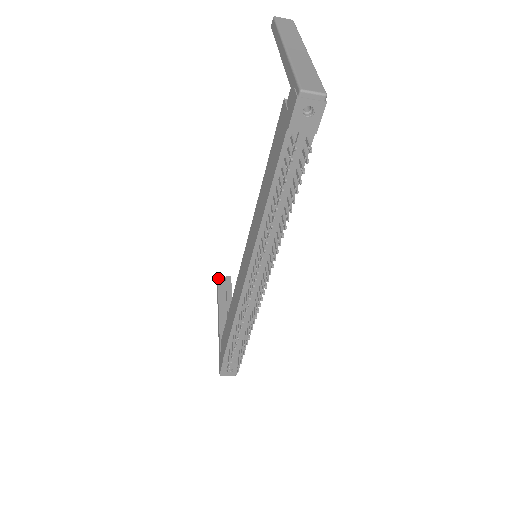
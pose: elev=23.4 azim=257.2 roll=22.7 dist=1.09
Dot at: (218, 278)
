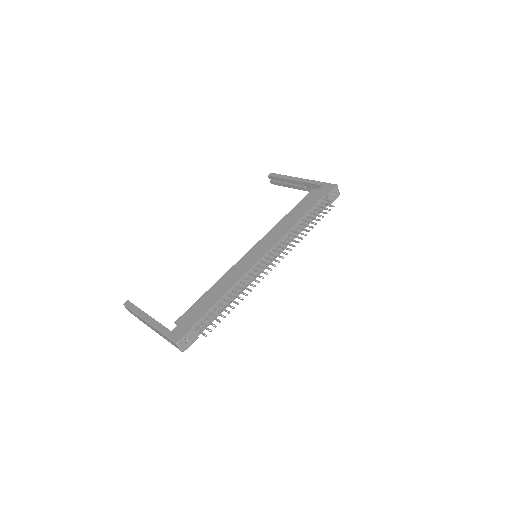
Dot at: (129, 301)
